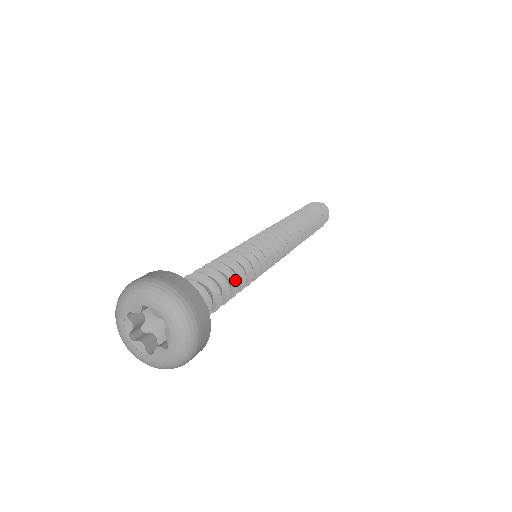
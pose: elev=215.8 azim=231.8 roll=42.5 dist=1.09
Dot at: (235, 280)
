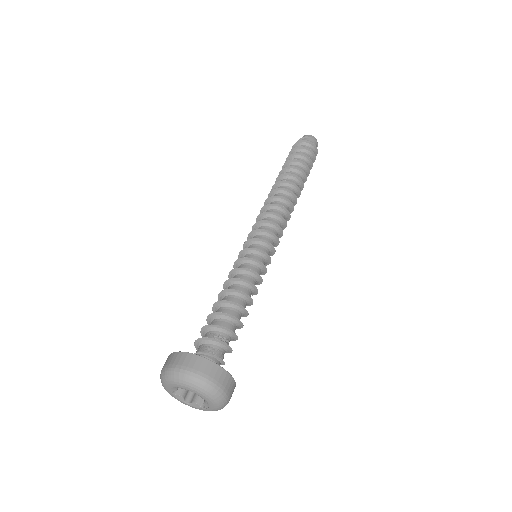
Dot at: (238, 306)
